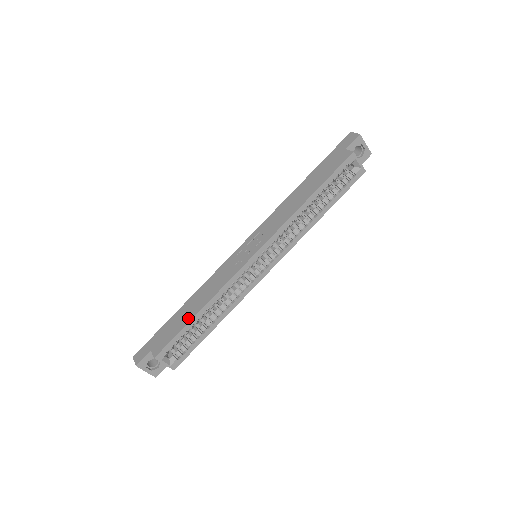
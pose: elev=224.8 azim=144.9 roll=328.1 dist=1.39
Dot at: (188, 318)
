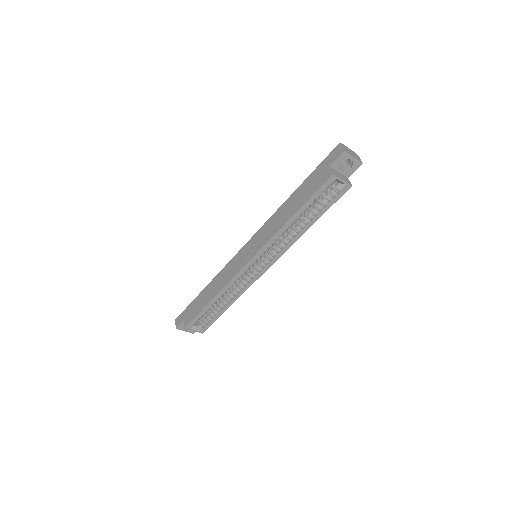
Dot at: (205, 303)
